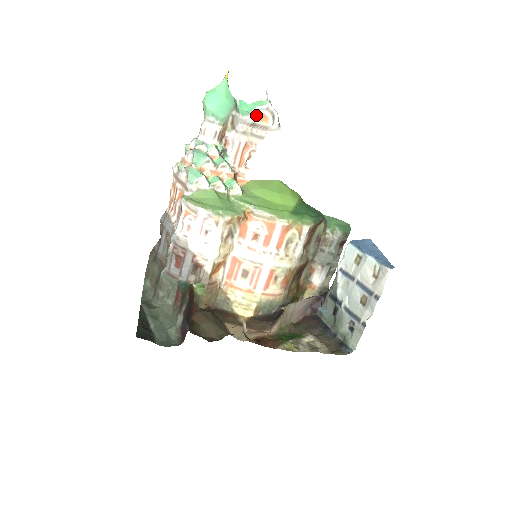
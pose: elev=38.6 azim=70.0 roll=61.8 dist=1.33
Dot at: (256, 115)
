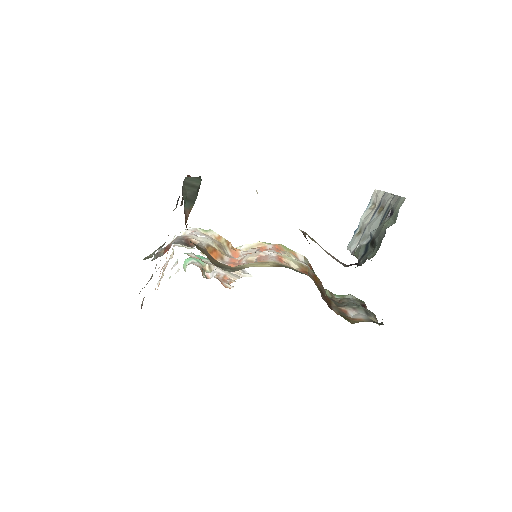
Dot at: occluded
